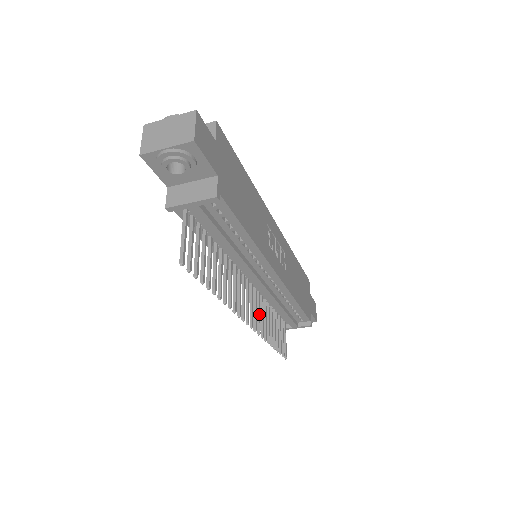
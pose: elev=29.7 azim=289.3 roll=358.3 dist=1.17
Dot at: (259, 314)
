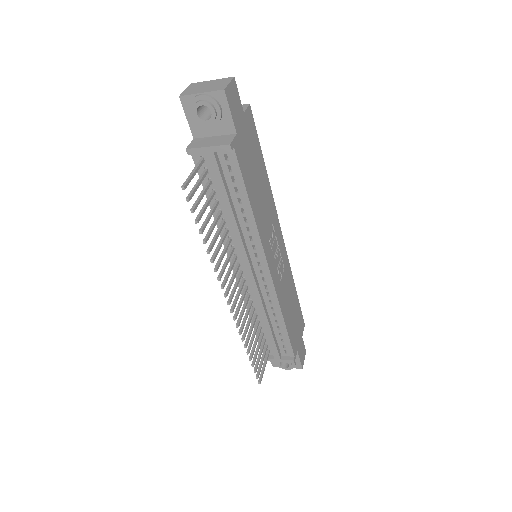
Dot at: (243, 310)
